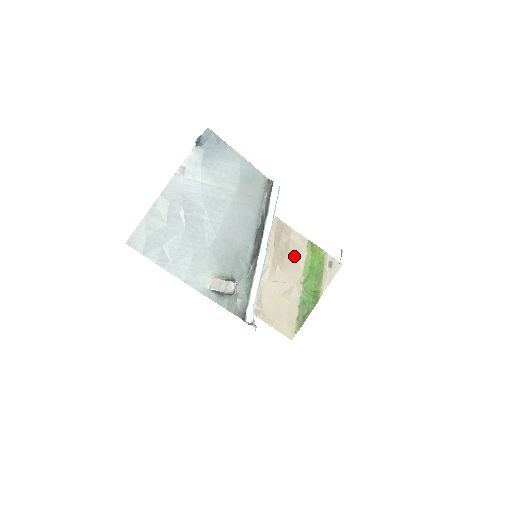
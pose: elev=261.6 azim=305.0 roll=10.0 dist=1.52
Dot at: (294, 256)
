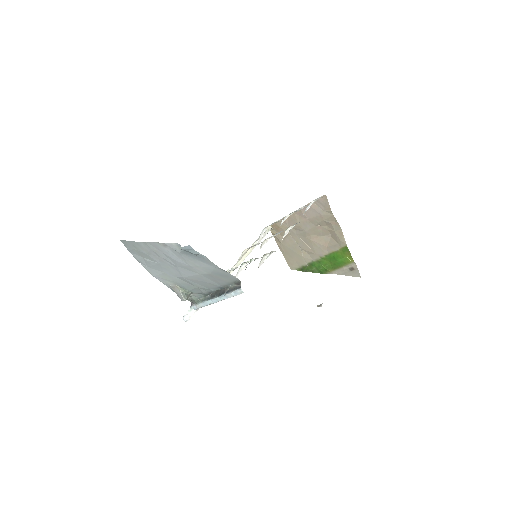
Dot at: (329, 241)
